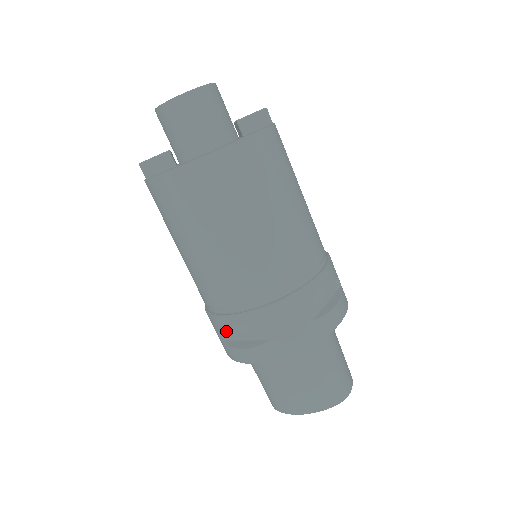
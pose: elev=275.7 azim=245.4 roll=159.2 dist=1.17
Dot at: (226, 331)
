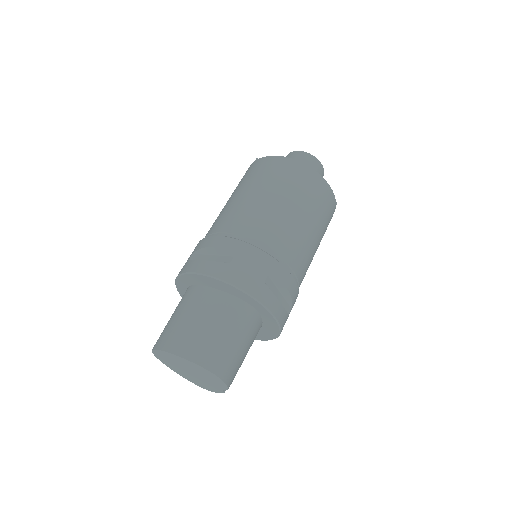
Dot at: (205, 246)
